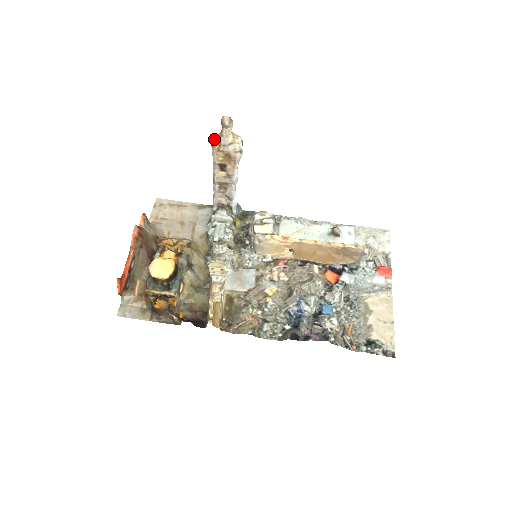
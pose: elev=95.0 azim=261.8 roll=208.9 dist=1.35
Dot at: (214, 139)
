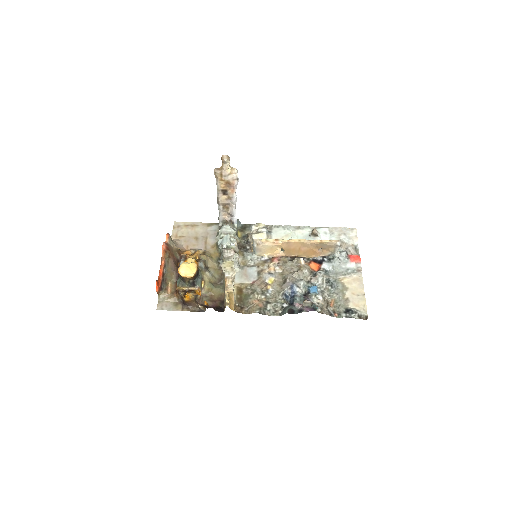
Dot at: (217, 172)
